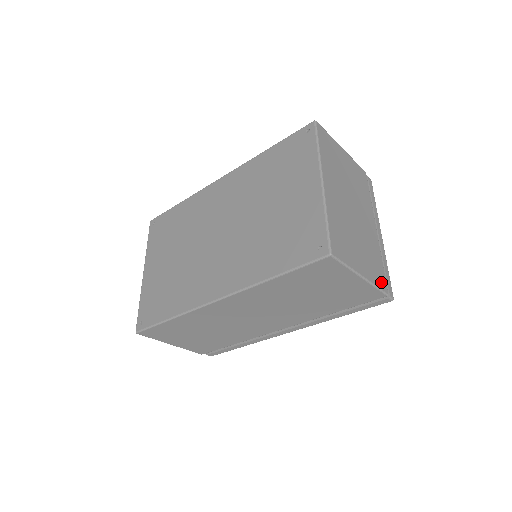
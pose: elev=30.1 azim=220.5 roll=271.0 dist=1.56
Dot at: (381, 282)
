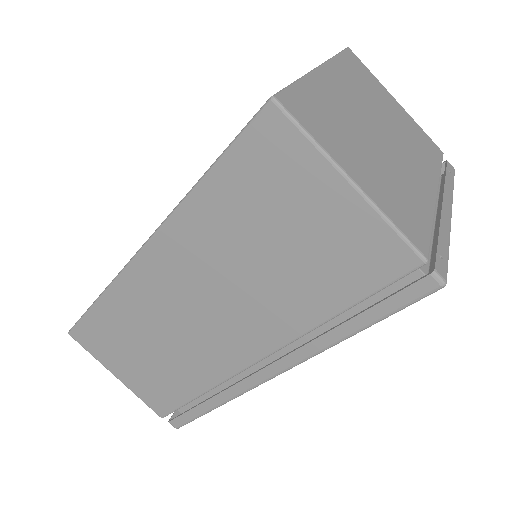
Dot at: (412, 232)
